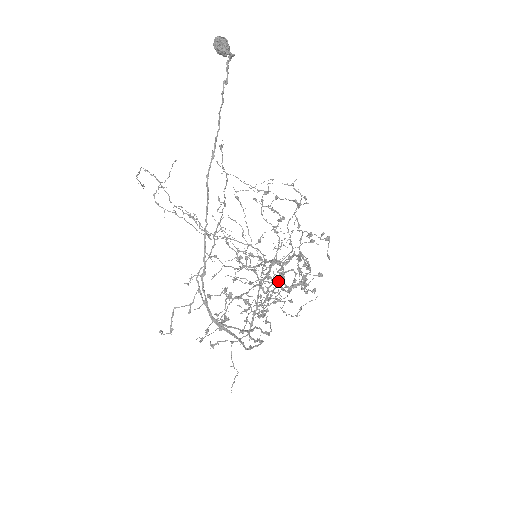
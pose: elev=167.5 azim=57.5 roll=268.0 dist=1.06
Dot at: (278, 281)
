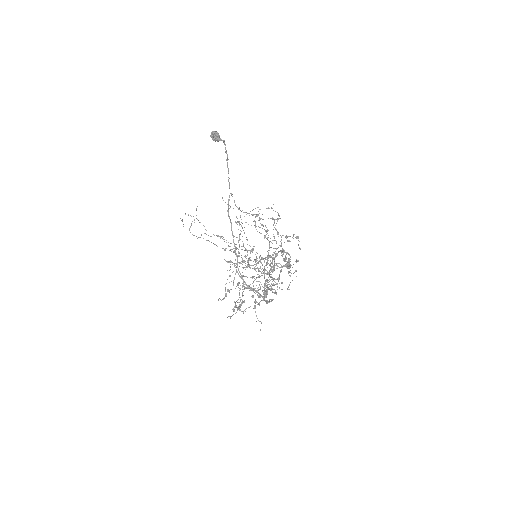
Dot at: (274, 265)
